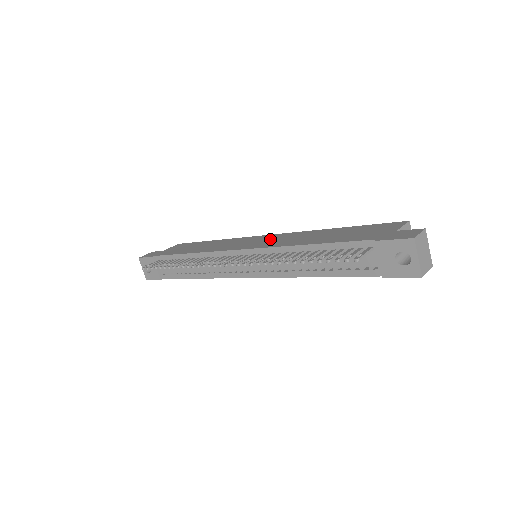
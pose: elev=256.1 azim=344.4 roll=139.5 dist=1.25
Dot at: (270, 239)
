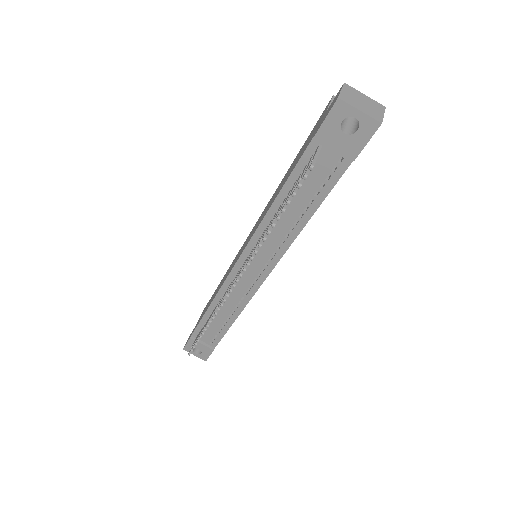
Dot at: (252, 231)
